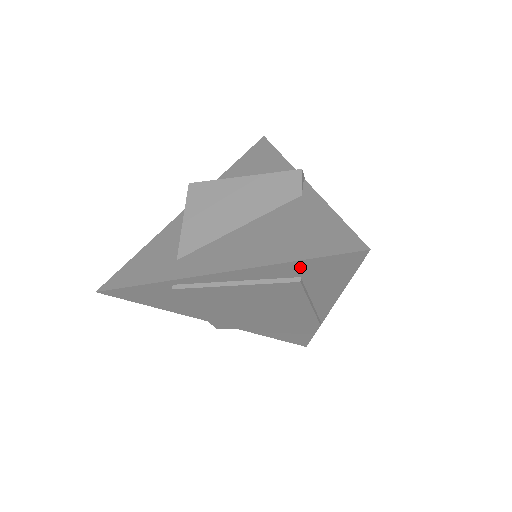
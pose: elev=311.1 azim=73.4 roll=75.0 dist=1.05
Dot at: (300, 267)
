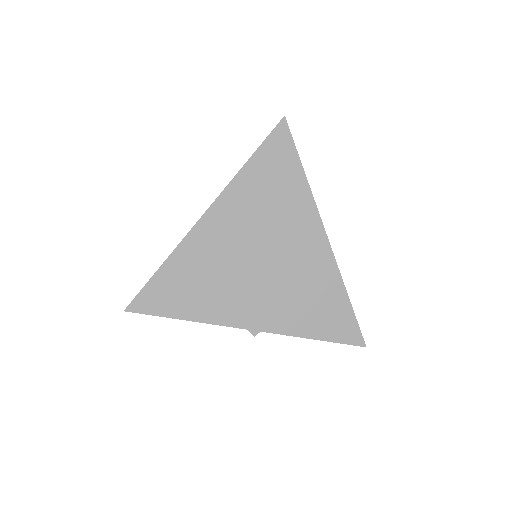
Dot at: (257, 166)
